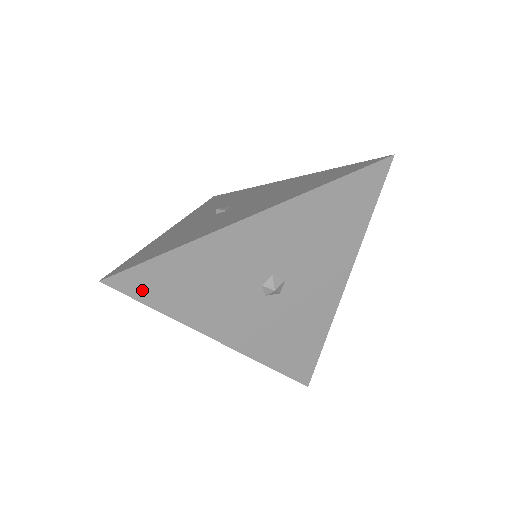
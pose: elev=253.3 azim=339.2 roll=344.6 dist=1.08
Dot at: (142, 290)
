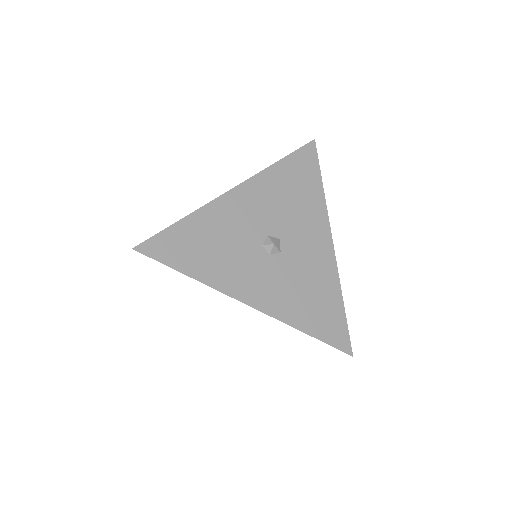
Dot at: (167, 255)
